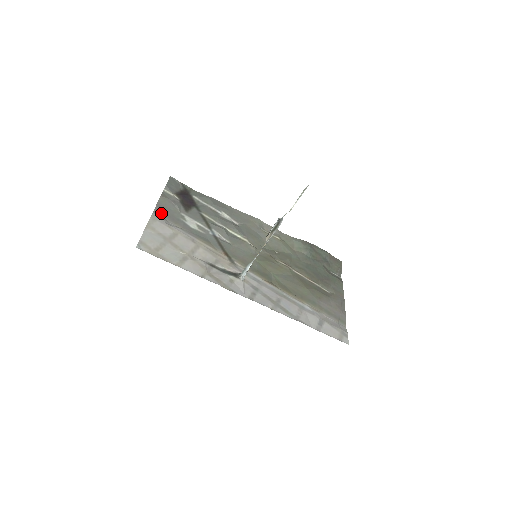
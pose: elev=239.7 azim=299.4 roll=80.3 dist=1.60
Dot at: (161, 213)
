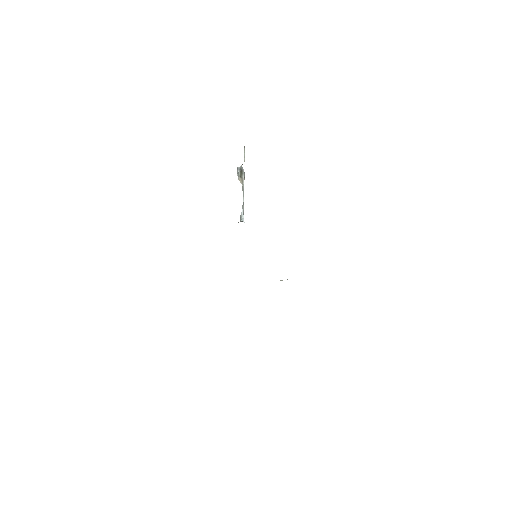
Dot at: occluded
